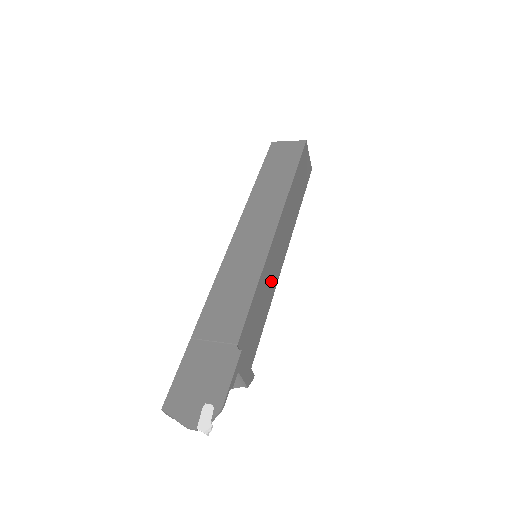
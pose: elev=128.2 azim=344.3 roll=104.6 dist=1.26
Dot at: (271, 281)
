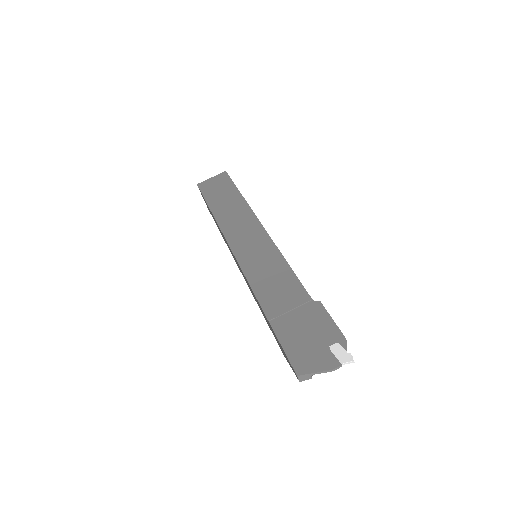
Dot at: occluded
